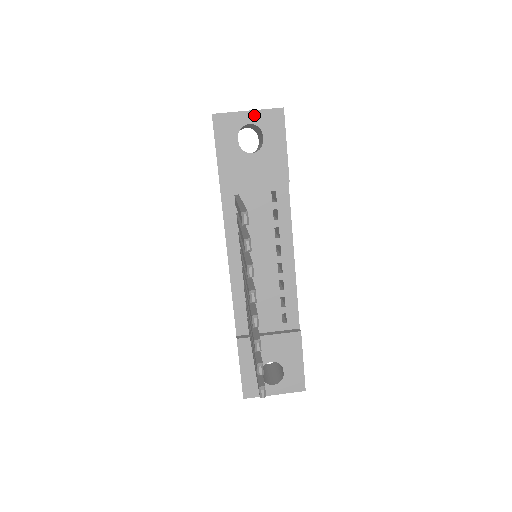
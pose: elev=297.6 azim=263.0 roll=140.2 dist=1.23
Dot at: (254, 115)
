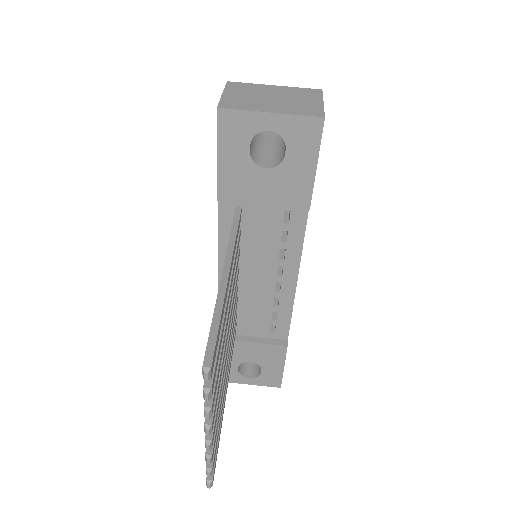
Dot at: (278, 120)
